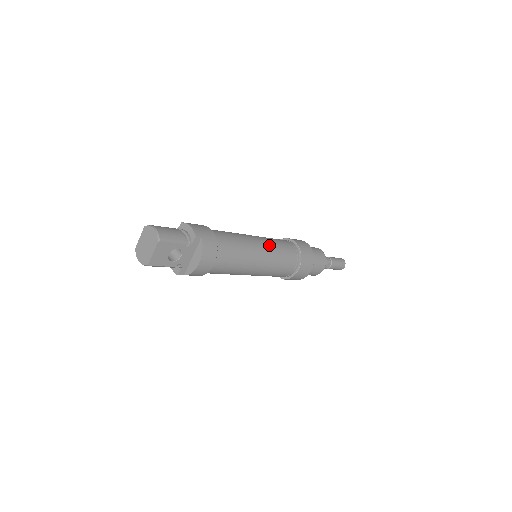
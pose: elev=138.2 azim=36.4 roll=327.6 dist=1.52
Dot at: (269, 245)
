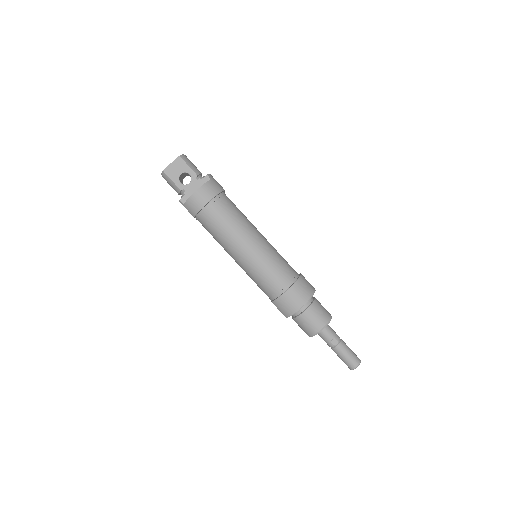
Dot at: (269, 245)
